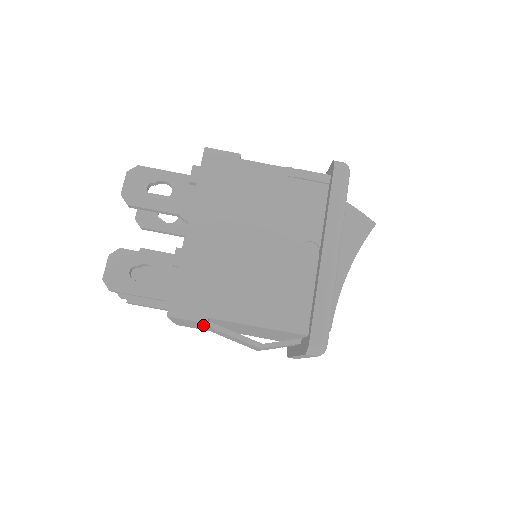
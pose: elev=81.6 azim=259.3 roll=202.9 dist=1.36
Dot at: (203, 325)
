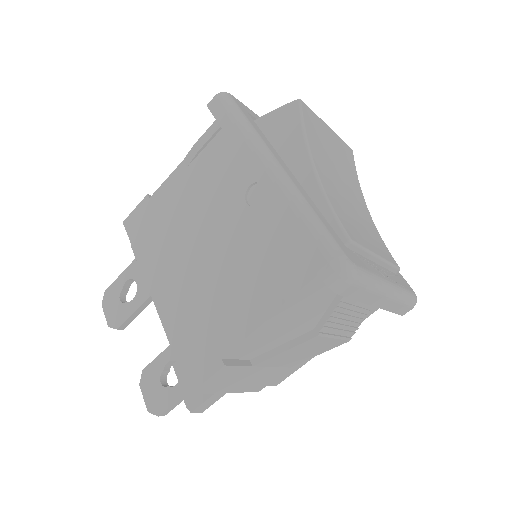
Dot at: (244, 370)
